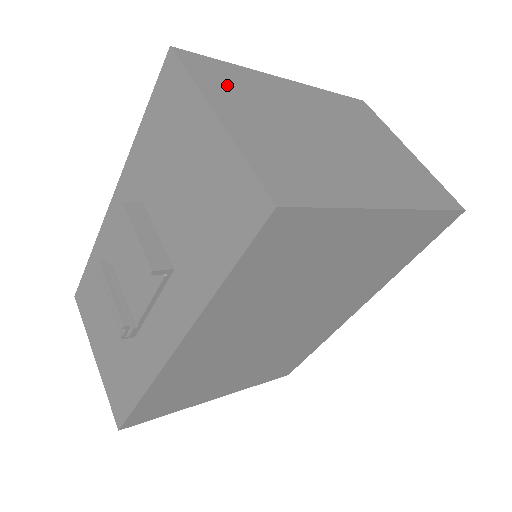
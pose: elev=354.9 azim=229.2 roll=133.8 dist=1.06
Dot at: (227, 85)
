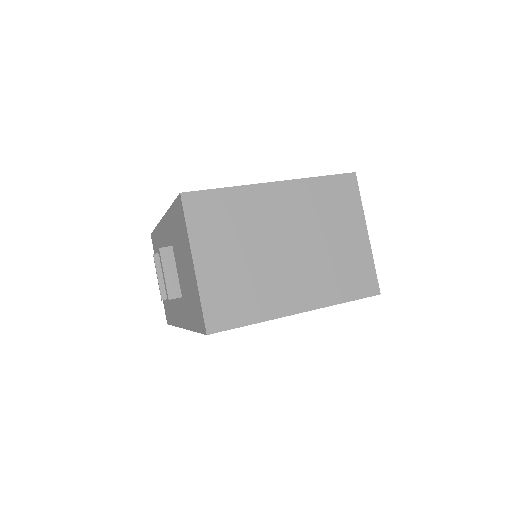
Dot at: (213, 222)
